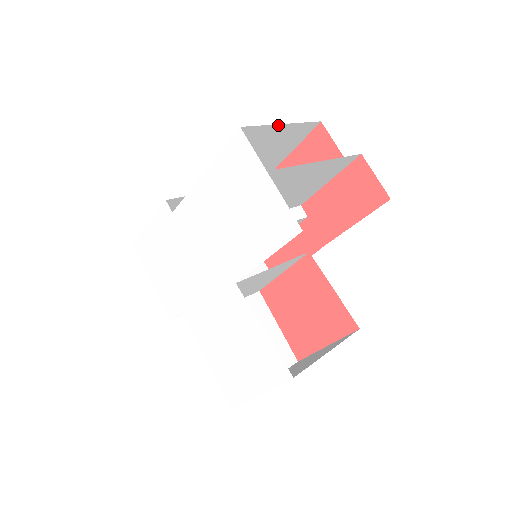
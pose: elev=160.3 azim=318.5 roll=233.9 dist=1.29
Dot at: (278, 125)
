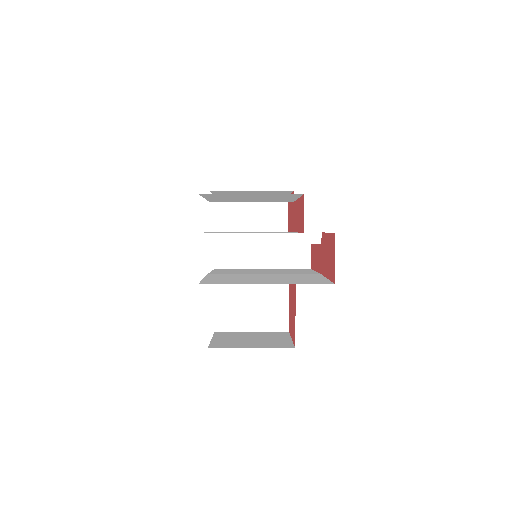
Dot at: occluded
